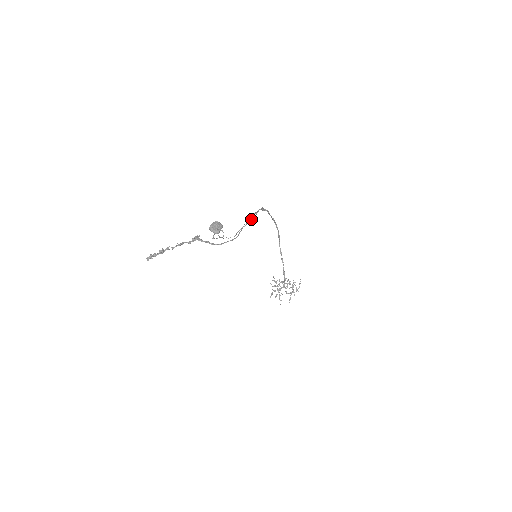
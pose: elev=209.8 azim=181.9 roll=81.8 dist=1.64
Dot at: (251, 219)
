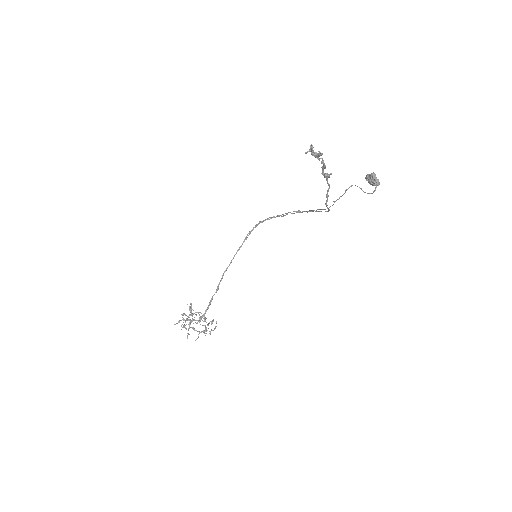
Dot at: (308, 211)
